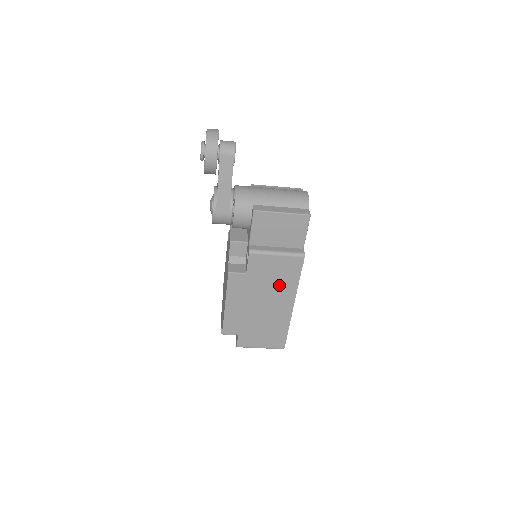
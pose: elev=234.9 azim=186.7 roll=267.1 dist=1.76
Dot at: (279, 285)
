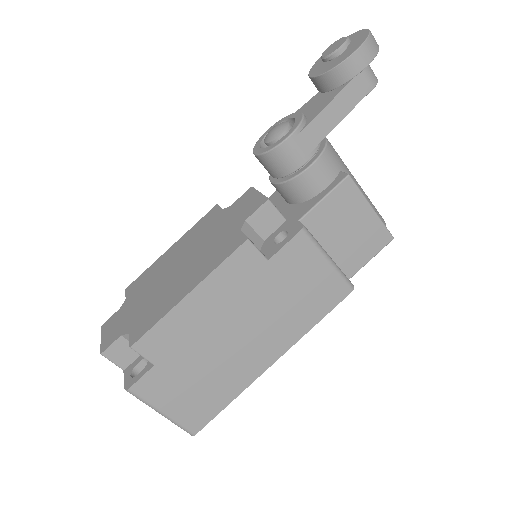
Dot at: (288, 313)
